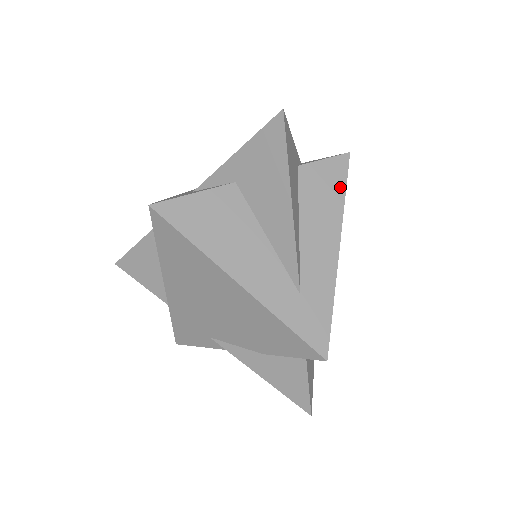
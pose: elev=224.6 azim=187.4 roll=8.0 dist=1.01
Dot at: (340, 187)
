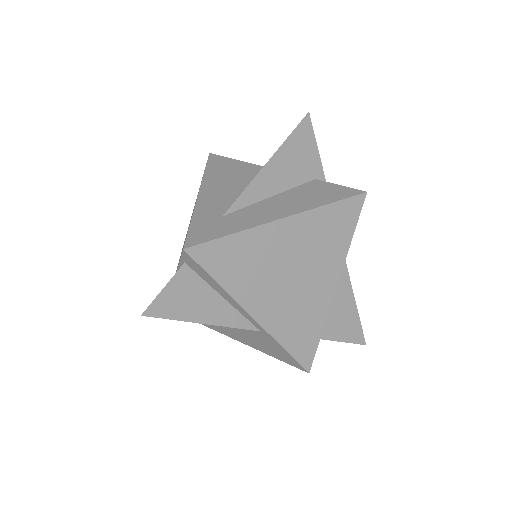
Dot at: (332, 199)
